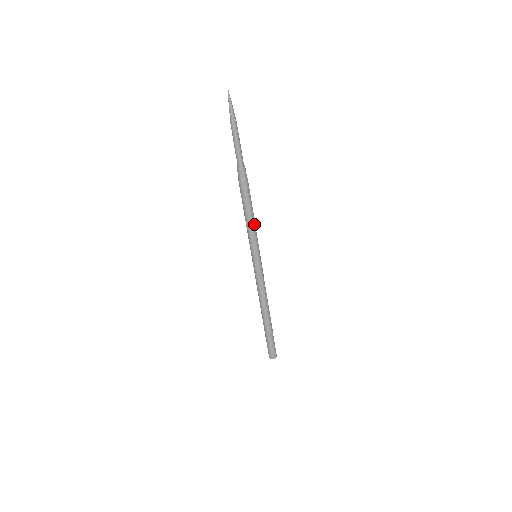
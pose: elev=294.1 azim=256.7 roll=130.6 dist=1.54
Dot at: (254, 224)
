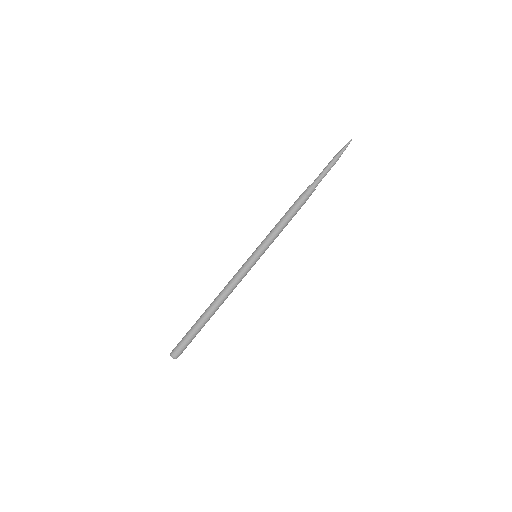
Dot at: (280, 231)
